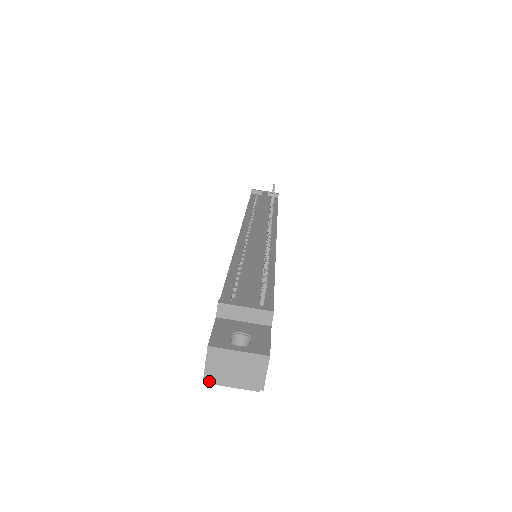
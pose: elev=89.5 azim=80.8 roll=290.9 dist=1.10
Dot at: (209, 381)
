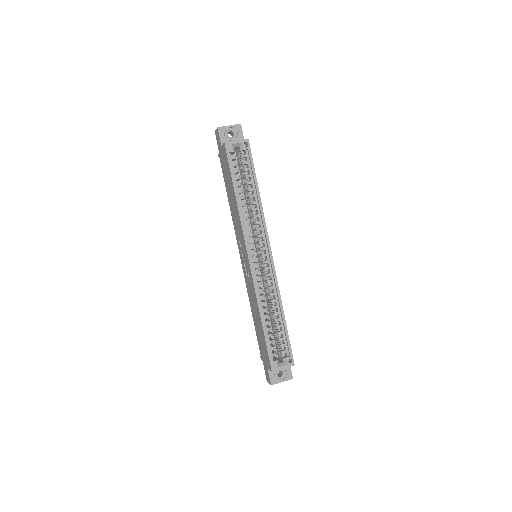
Dot at: (220, 127)
